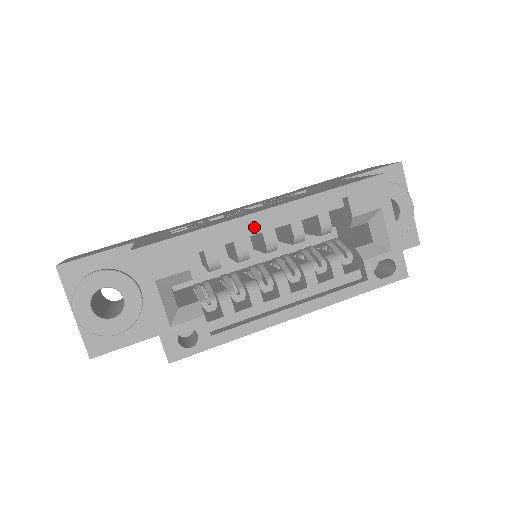
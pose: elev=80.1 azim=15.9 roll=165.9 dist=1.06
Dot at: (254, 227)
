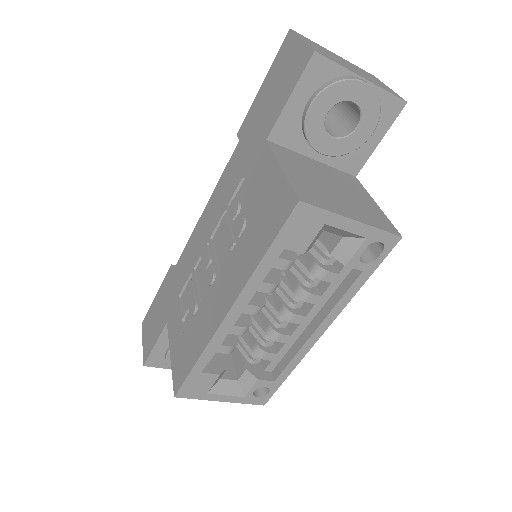
Dot at: occluded
